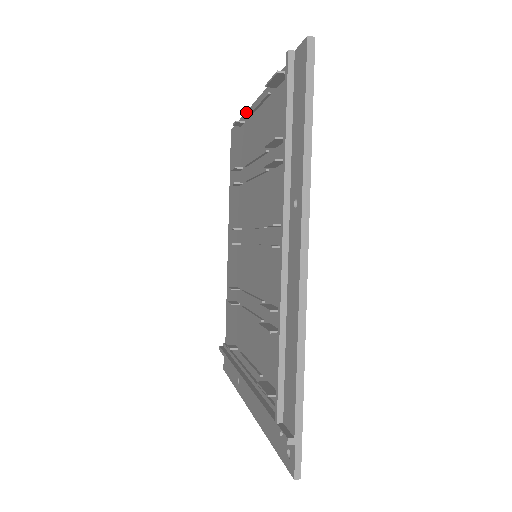
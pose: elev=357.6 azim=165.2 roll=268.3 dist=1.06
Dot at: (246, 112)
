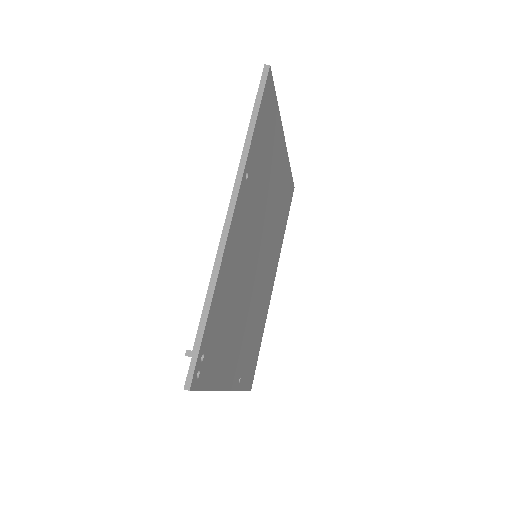
Dot at: occluded
